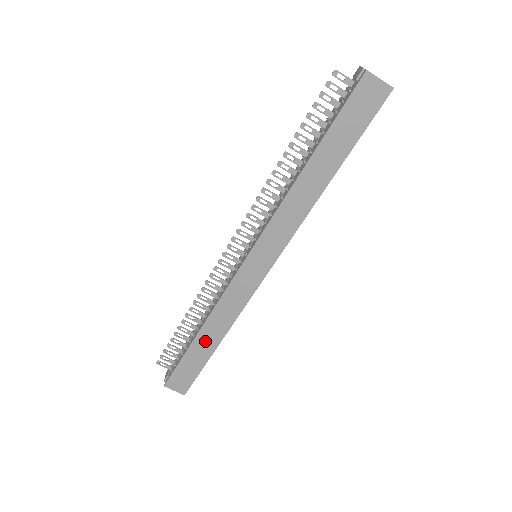
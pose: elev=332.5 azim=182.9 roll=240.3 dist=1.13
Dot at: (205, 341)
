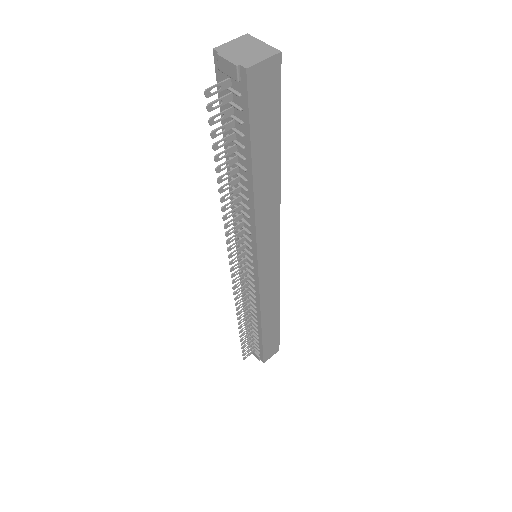
Dot at: (269, 325)
